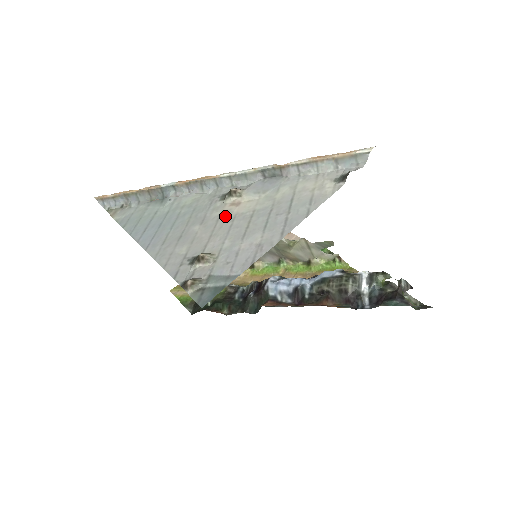
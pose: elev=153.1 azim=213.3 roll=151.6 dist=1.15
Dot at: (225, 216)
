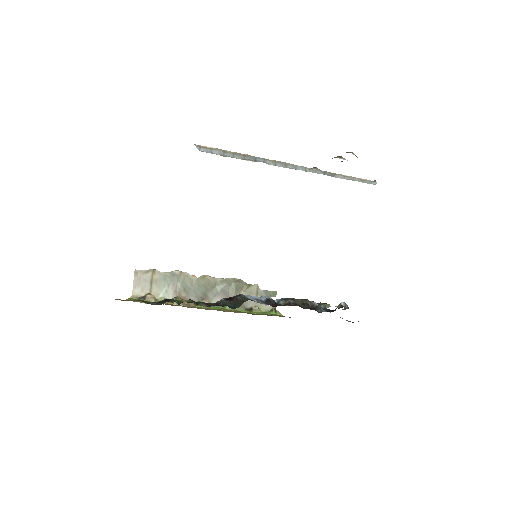
Dot at: occluded
